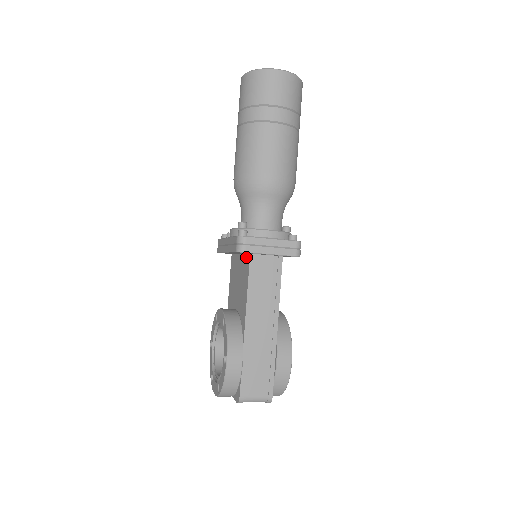
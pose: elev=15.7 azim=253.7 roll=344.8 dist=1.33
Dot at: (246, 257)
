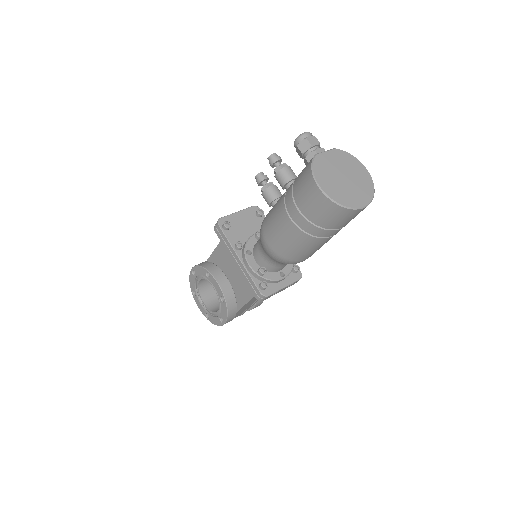
Dot at: occluded
